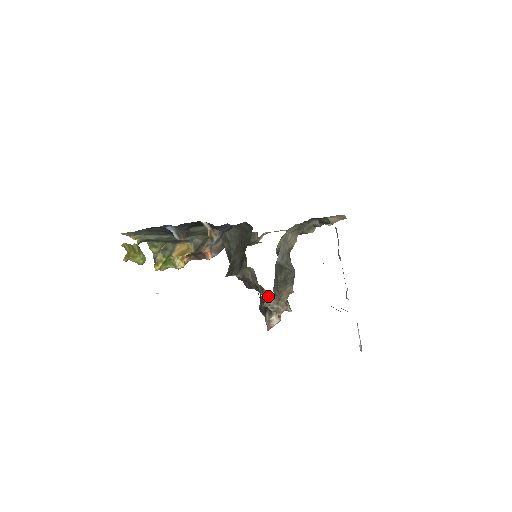
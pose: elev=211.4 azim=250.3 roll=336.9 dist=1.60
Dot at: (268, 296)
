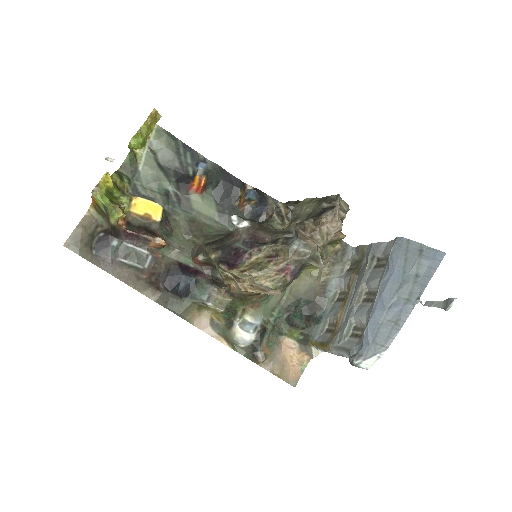
Dot at: (266, 270)
